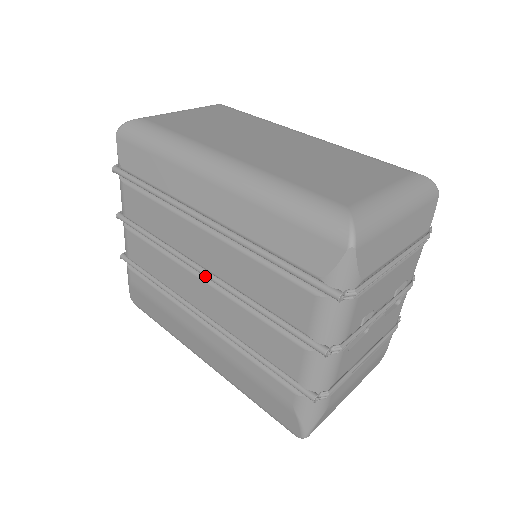
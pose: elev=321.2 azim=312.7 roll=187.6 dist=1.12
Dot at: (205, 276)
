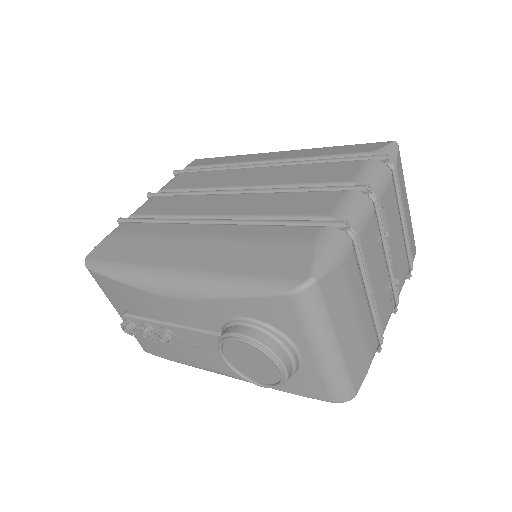
Dot at: (241, 191)
